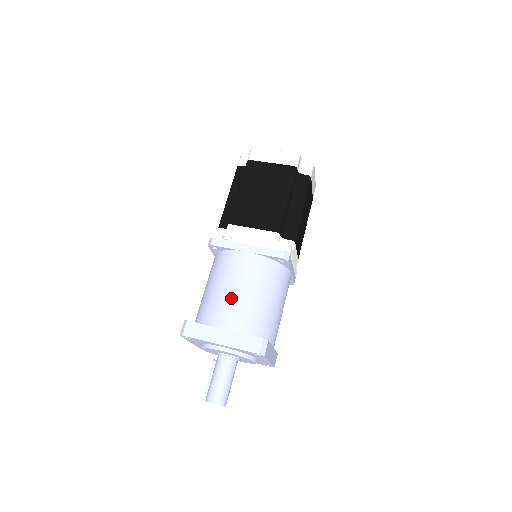
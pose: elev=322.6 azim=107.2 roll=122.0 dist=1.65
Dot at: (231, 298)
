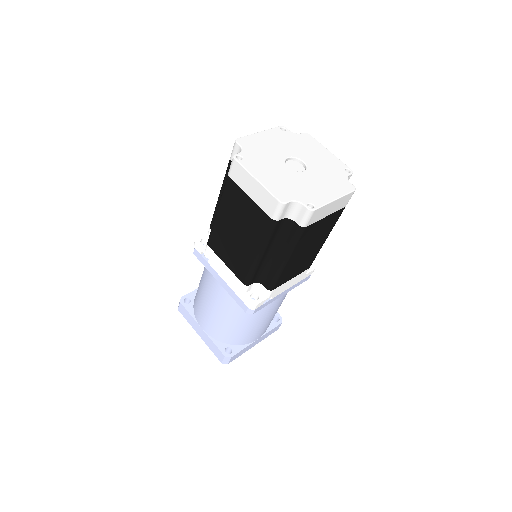
Dot at: (206, 311)
